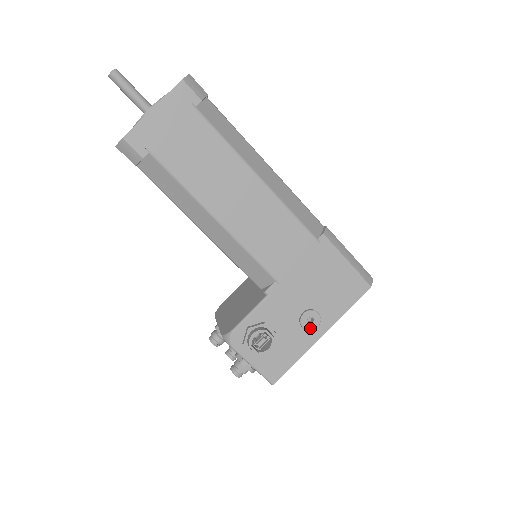
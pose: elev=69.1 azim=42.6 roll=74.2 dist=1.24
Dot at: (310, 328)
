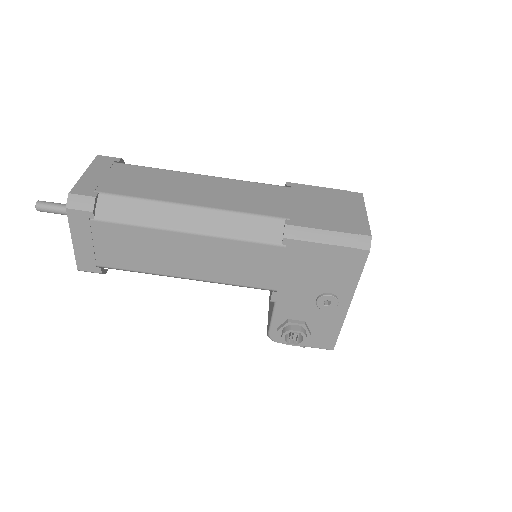
Dot at: (331, 308)
